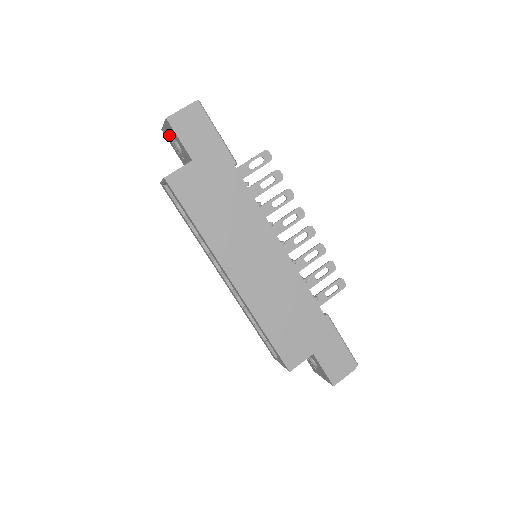
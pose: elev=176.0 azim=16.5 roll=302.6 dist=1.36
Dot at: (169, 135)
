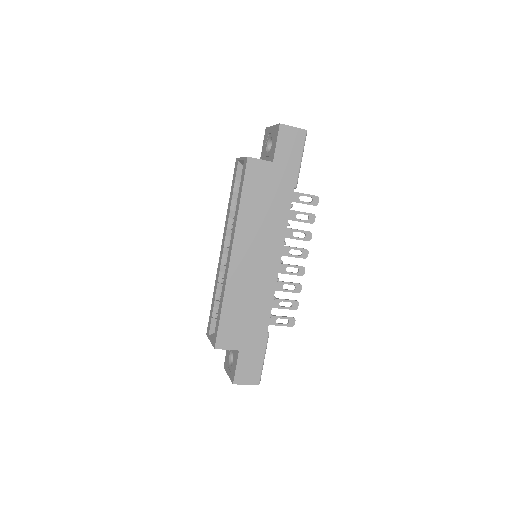
Dot at: (269, 135)
